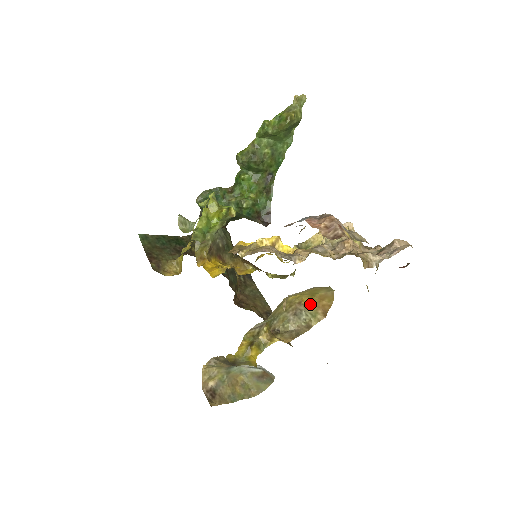
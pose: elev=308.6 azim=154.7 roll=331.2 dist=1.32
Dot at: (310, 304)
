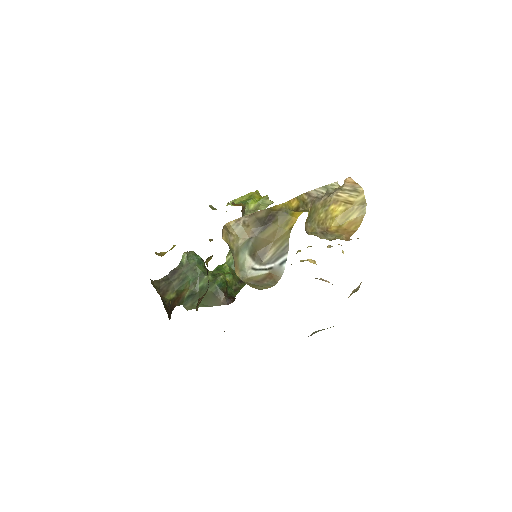
Dot at: (336, 231)
